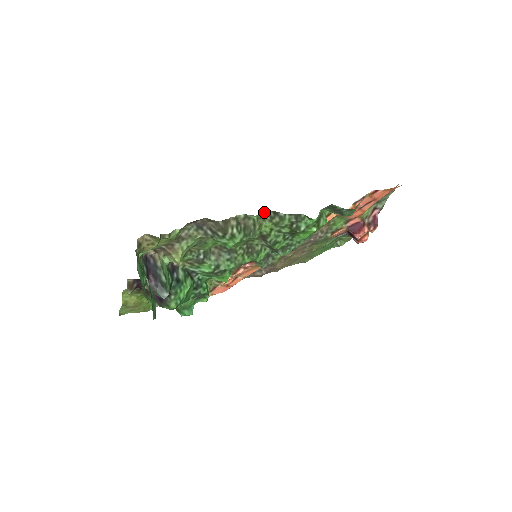
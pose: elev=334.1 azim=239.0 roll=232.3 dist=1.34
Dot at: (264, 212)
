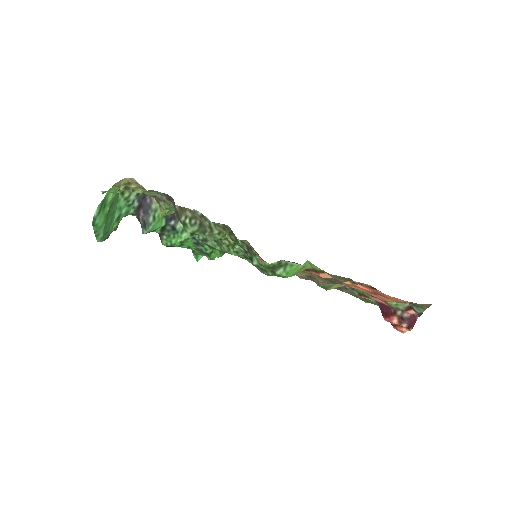
Dot at: occluded
